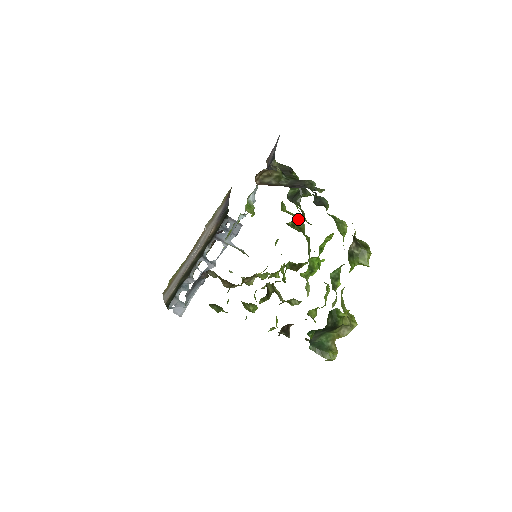
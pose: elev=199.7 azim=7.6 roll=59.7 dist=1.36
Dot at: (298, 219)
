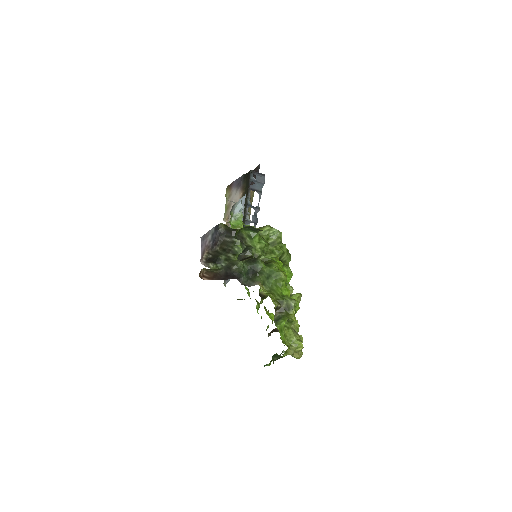
Dot at: (263, 247)
